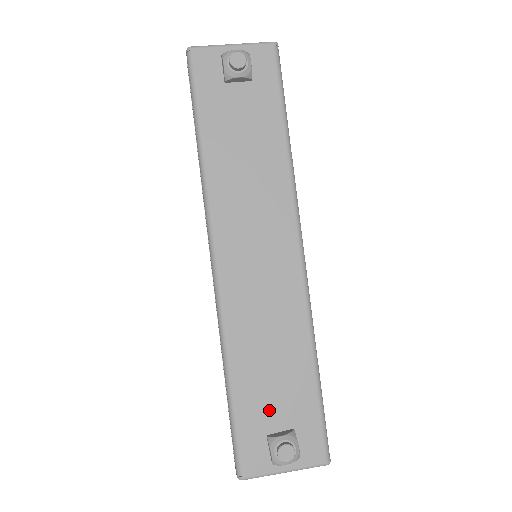
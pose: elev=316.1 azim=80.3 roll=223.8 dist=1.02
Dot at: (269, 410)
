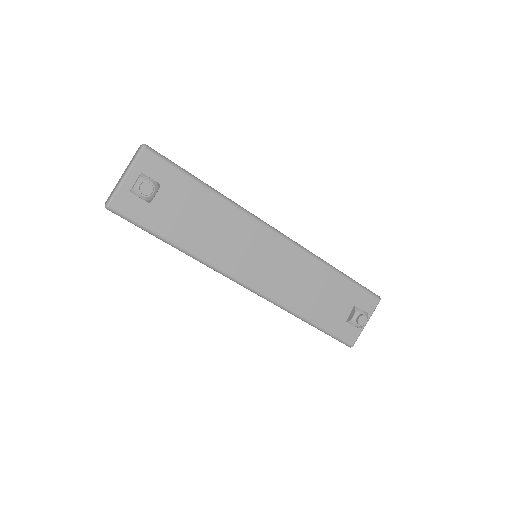
Dot at: (336, 311)
